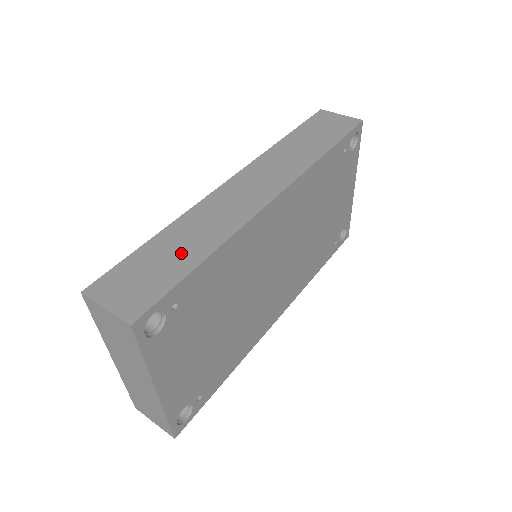
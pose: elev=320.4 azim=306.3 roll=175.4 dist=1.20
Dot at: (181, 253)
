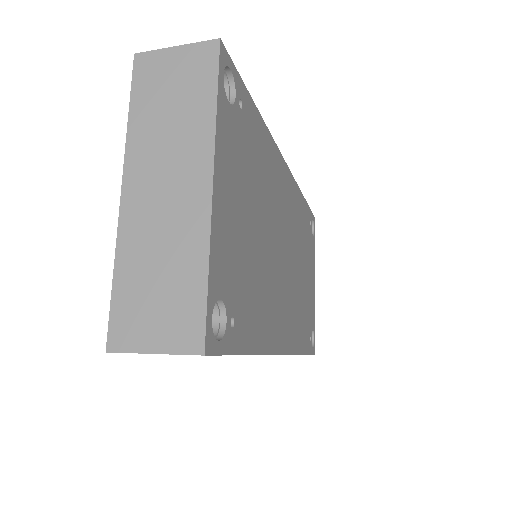
Dot at: occluded
